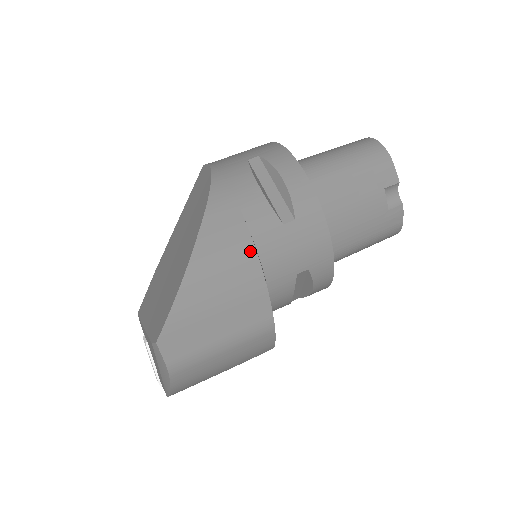
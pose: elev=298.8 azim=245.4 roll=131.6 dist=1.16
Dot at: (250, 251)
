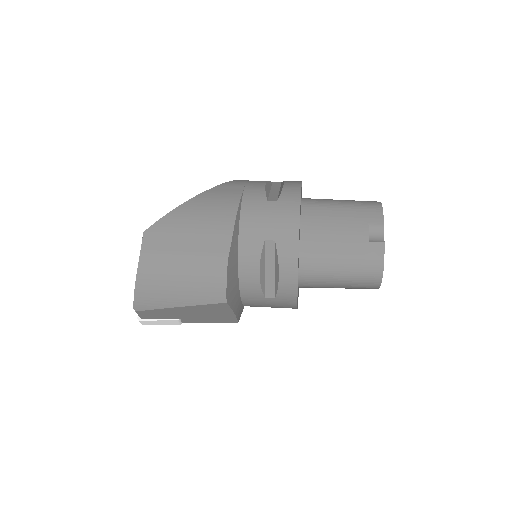
Dot at: (235, 204)
